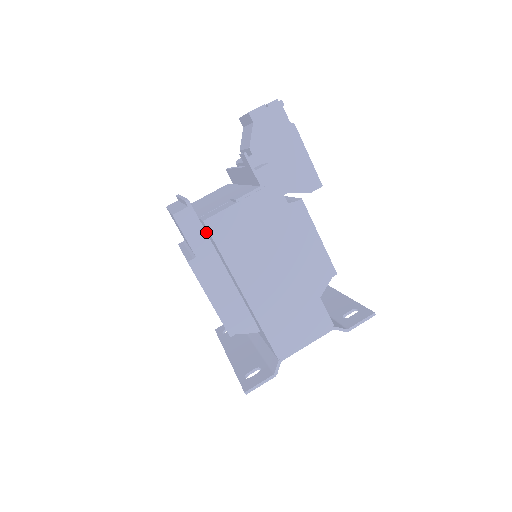
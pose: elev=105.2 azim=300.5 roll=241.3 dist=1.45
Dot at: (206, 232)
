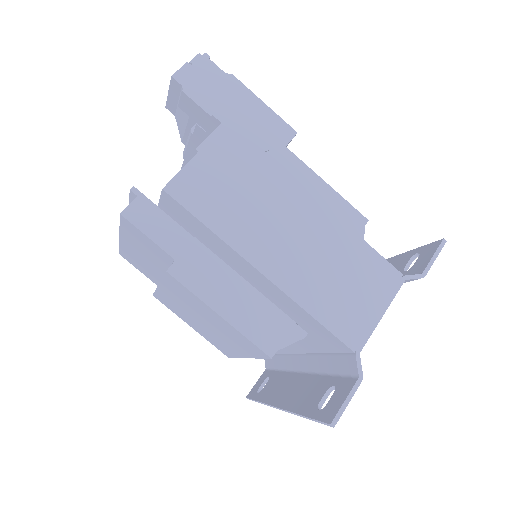
Dot at: (175, 221)
